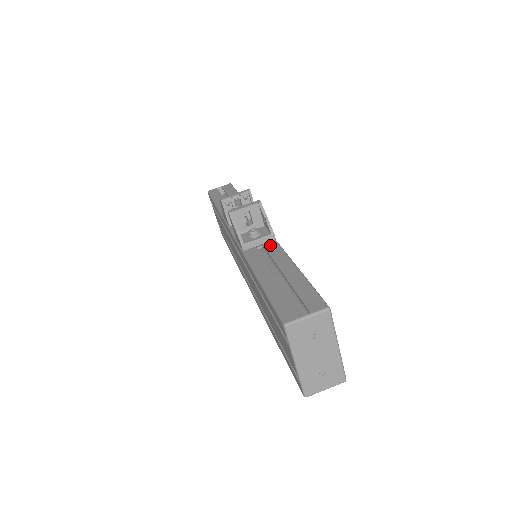
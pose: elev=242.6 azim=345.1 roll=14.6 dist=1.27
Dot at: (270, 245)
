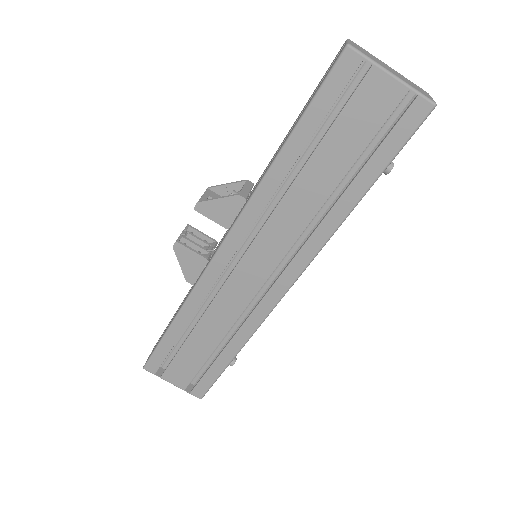
Dot at: (256, 183)
